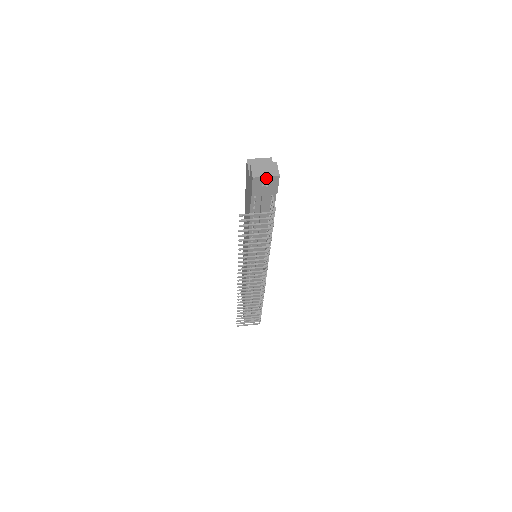
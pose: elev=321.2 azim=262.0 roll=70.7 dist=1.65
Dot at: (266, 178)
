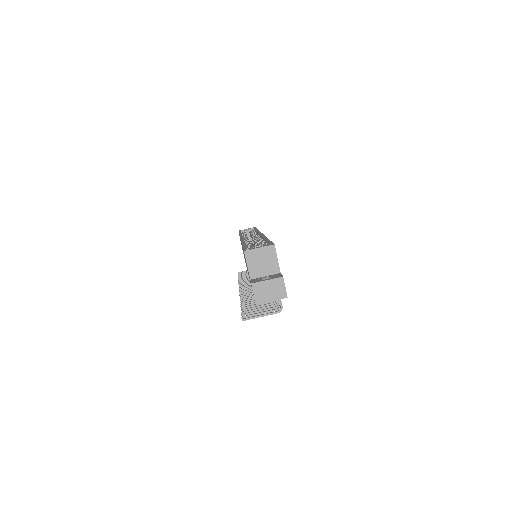
Dot at: (271, 300)
